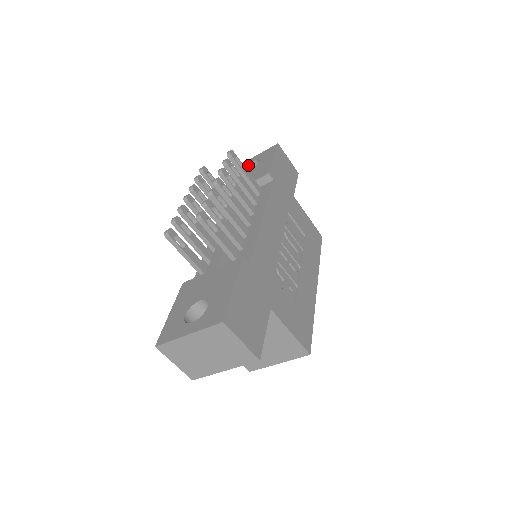
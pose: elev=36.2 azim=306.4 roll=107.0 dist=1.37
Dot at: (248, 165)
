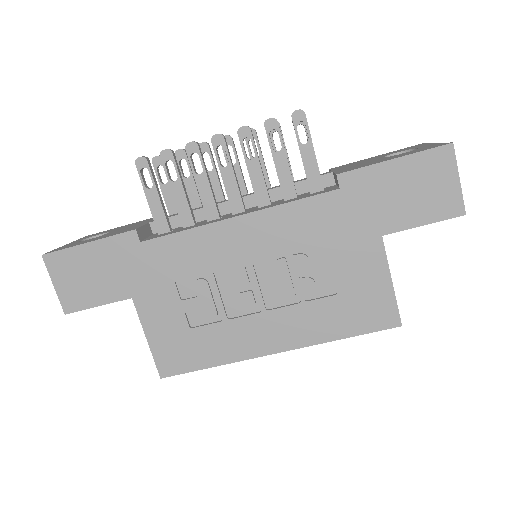
Dot at: (413, 149)
